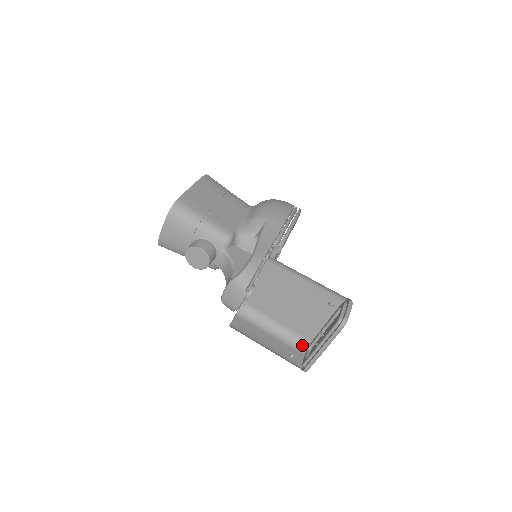
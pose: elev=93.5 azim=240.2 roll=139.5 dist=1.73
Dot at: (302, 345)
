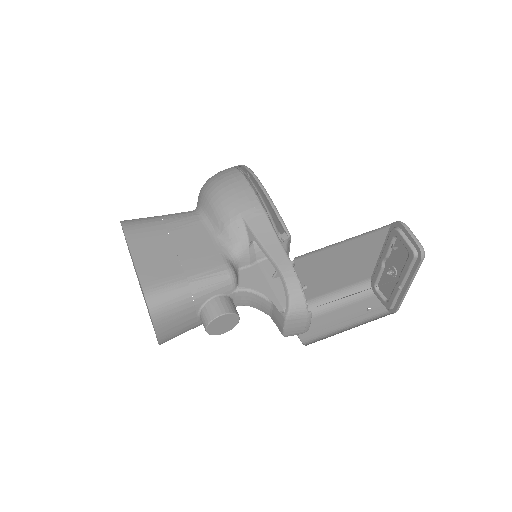
Dot at: (363, 289)
